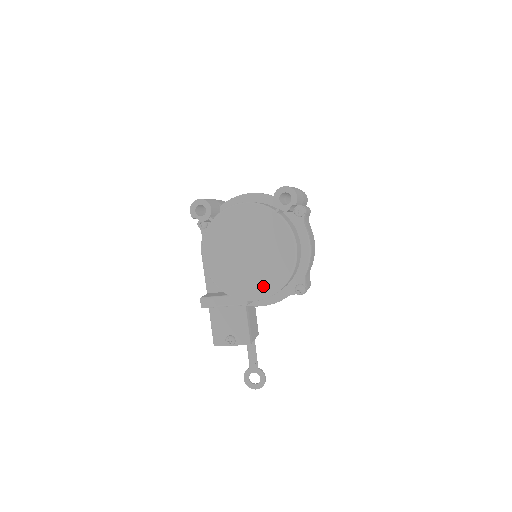
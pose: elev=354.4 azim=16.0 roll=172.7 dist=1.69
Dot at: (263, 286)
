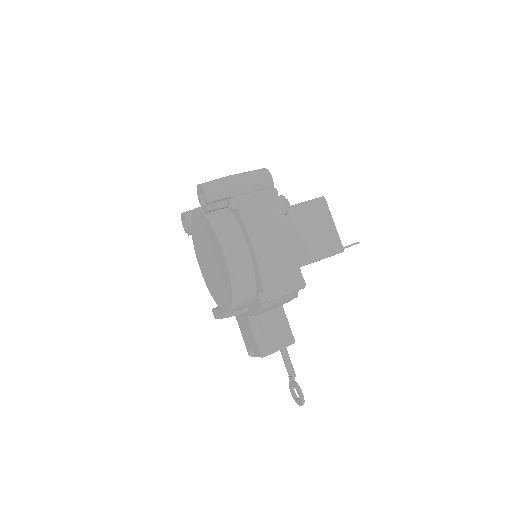
Dot at: (226, 297)
